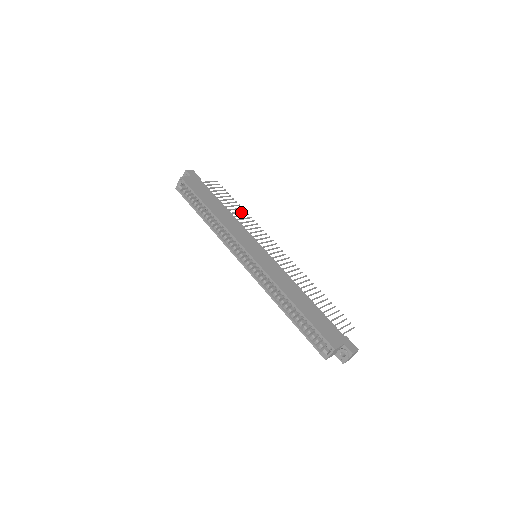
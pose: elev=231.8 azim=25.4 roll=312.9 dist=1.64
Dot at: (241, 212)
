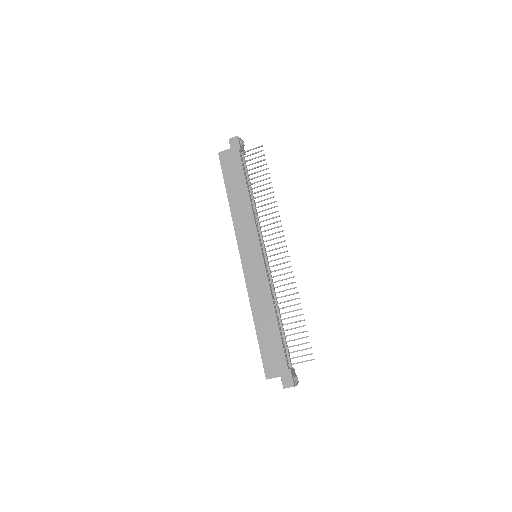
Dot at: (267, 194)
